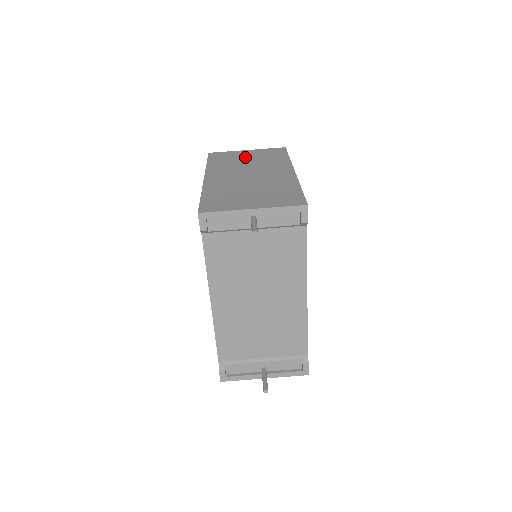
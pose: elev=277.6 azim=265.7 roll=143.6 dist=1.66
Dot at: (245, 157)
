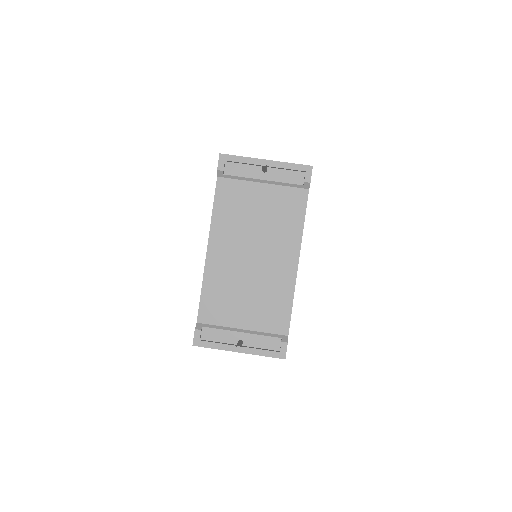
Dot at: occluded
